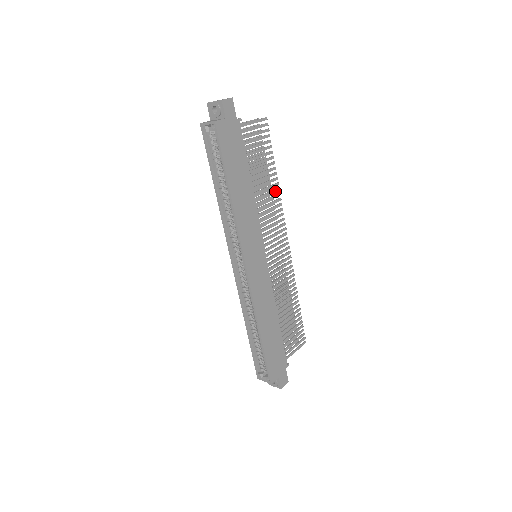
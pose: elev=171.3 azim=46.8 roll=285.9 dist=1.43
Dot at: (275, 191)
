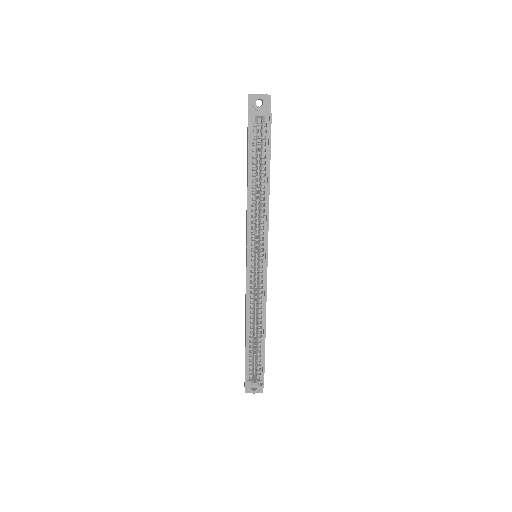
Dot at: occluded
